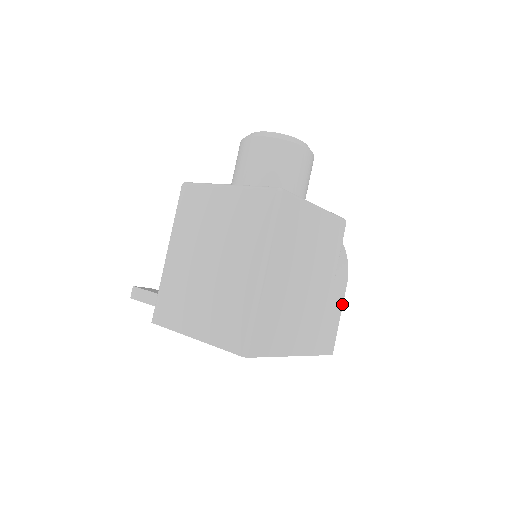
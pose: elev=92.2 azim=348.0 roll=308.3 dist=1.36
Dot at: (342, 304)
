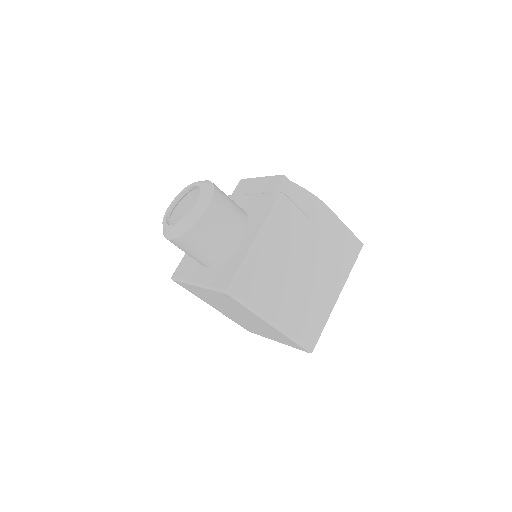
Dot at: (339, 219)
